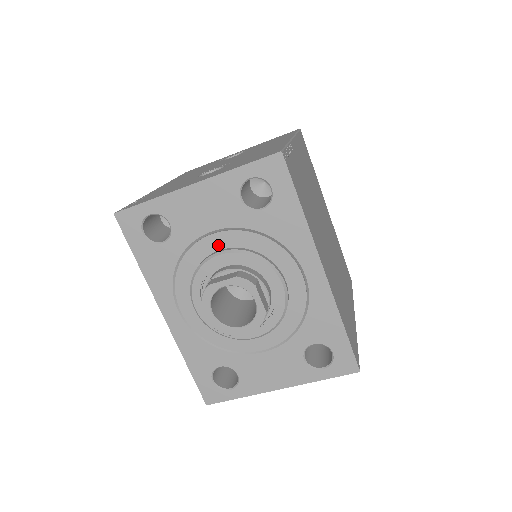
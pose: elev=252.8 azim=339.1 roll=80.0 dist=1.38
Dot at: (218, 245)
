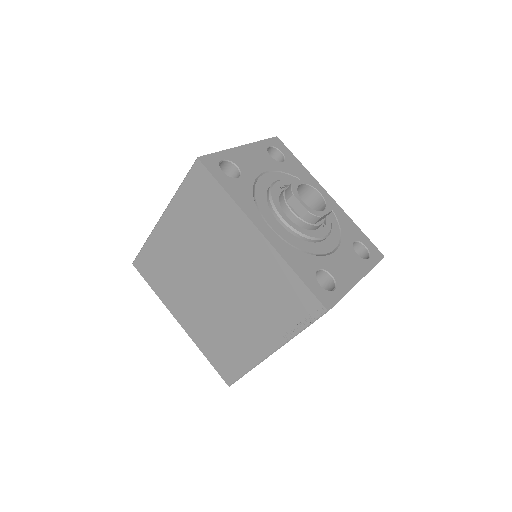
Dot at: (271, 180)
